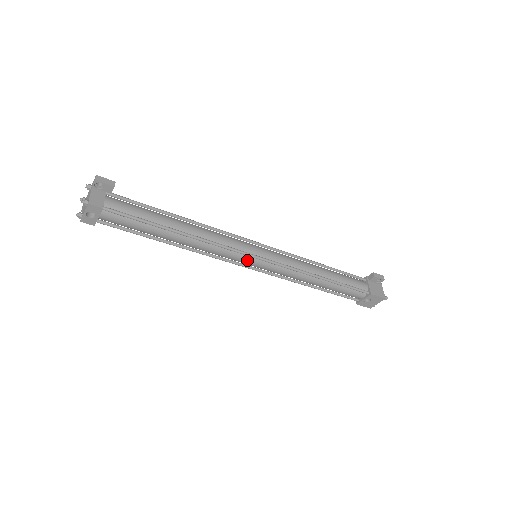
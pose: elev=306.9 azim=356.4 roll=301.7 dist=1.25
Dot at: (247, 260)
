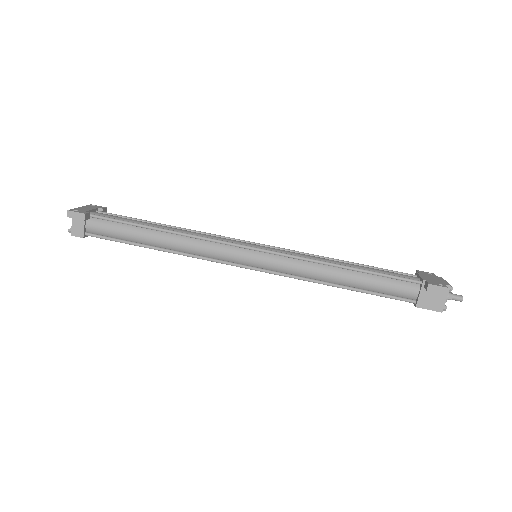
Dot at: occluded
